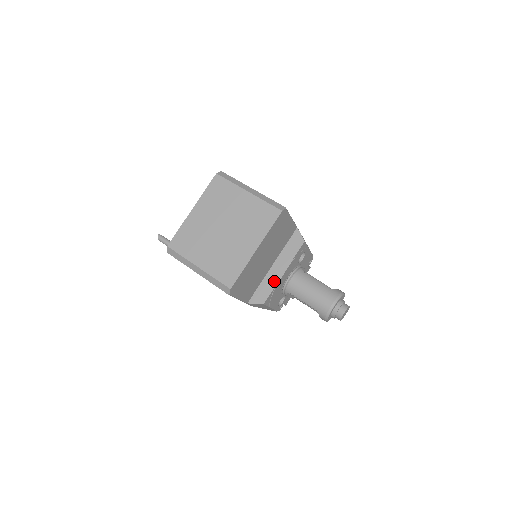
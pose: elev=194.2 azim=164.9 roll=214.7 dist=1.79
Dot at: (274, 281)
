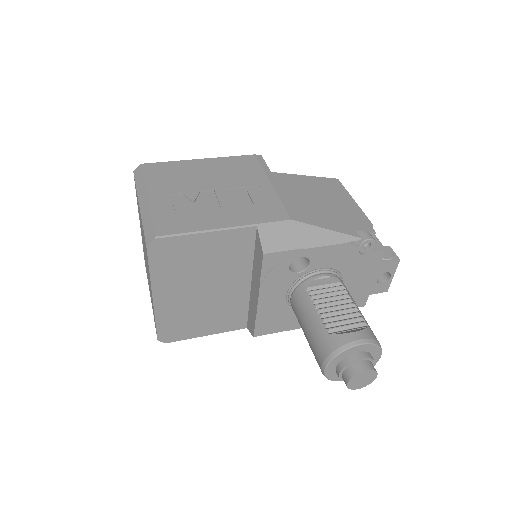
Dot at: (254, 308)
